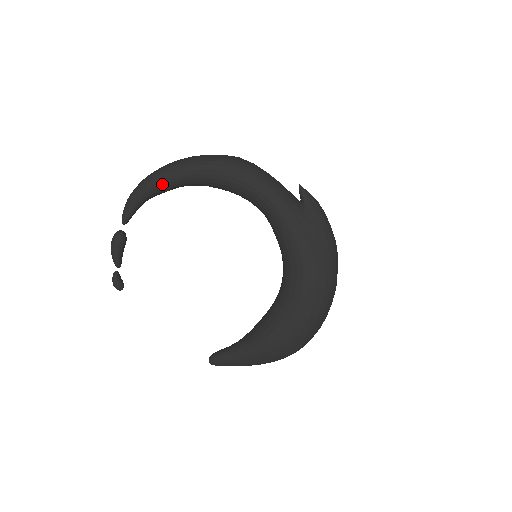
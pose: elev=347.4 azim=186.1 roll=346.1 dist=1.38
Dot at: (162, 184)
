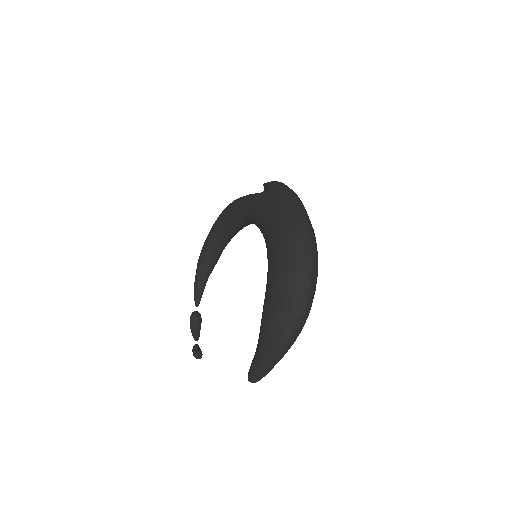
Dot at: (202, 257)
